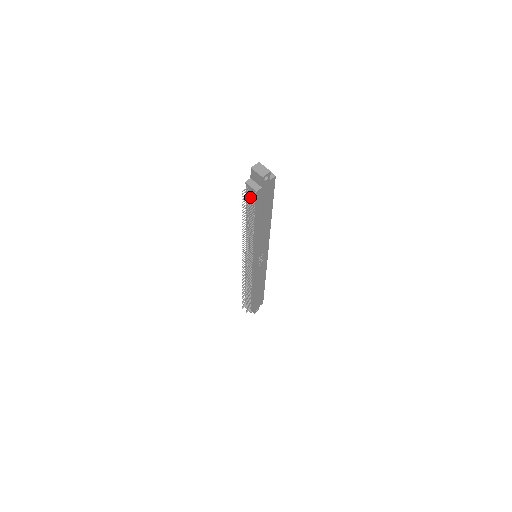
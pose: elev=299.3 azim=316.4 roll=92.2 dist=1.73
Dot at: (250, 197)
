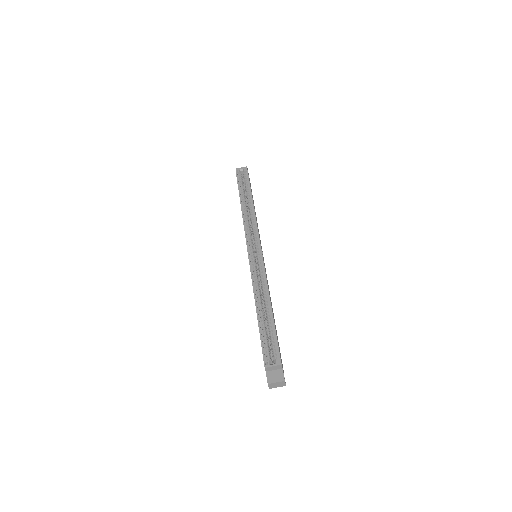
Dot at: occluded
